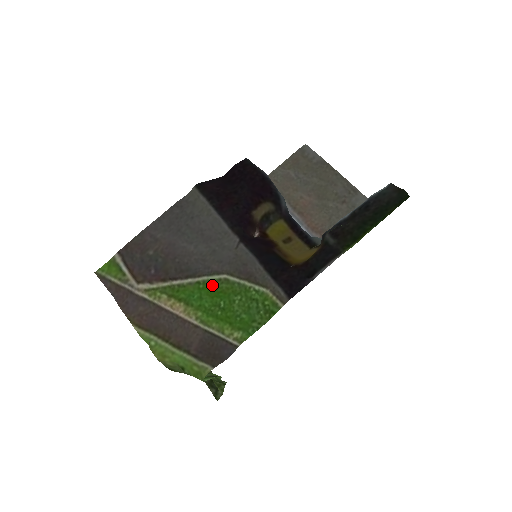
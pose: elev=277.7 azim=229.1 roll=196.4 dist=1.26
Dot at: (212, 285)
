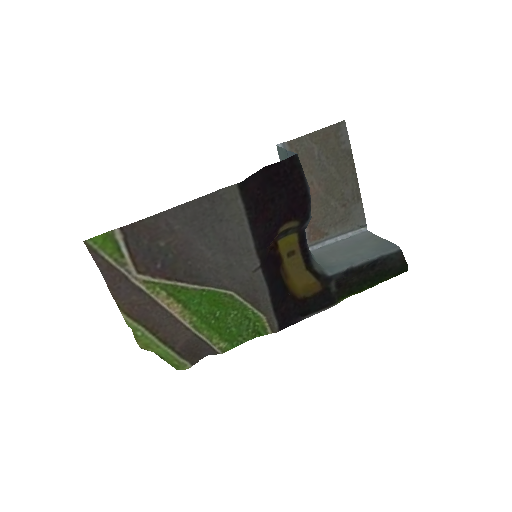
Dot at: (215, 295)
